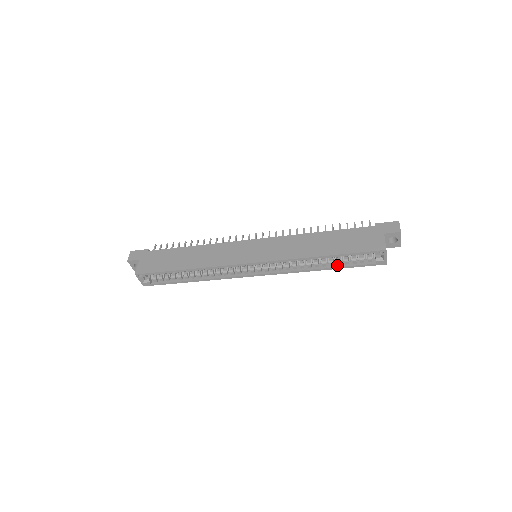
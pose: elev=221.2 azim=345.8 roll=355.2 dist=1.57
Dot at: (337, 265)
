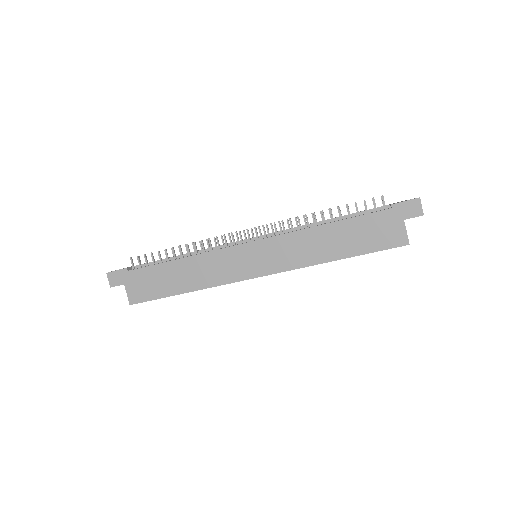
Dot at: occluded
